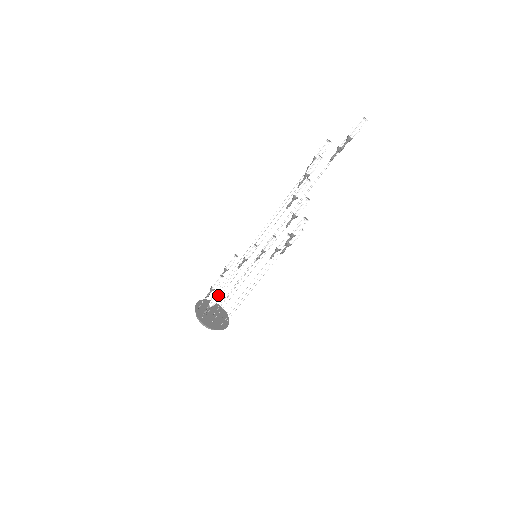
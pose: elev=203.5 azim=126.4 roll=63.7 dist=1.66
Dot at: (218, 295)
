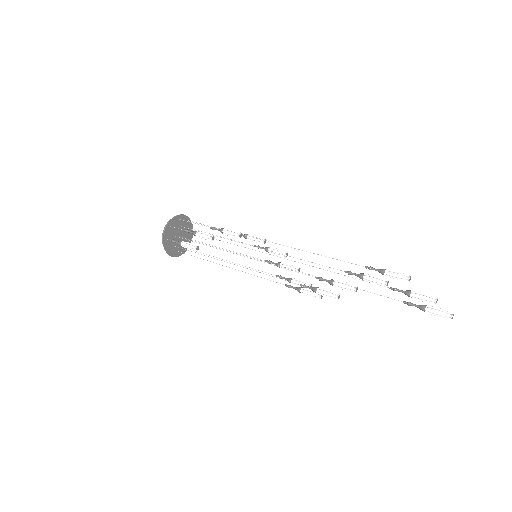
Dot at: (195, 249)
